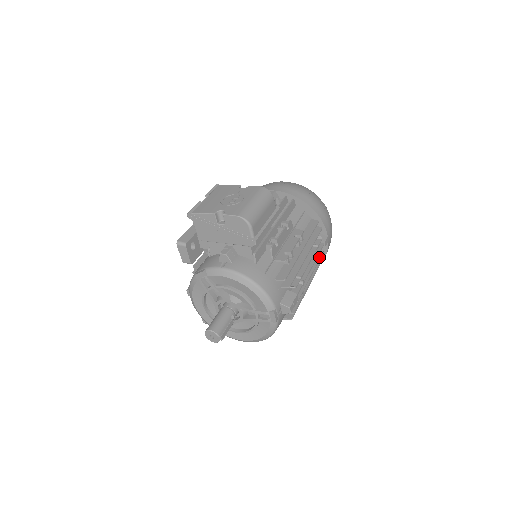
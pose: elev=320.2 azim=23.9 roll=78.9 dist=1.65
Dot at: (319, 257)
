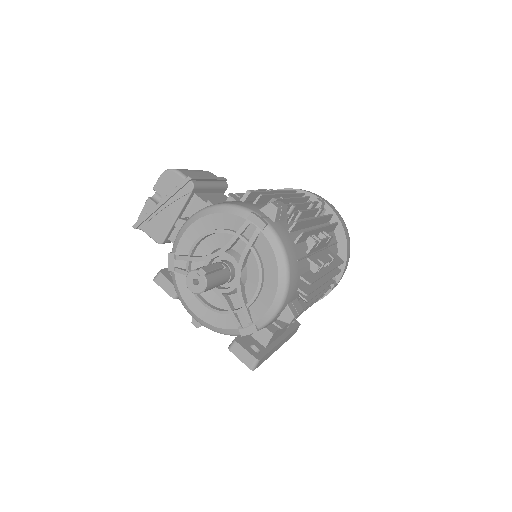
Dot at: (319, 208)
